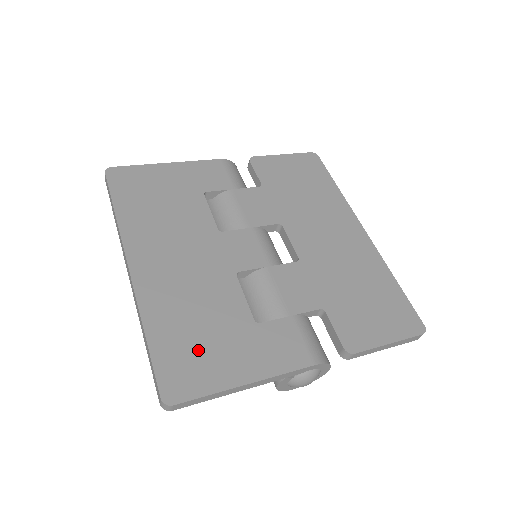
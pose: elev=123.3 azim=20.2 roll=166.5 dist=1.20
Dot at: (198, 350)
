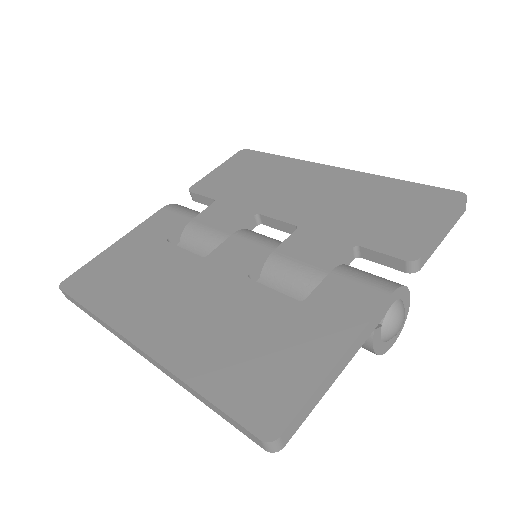
Dot at: (263, 366)
